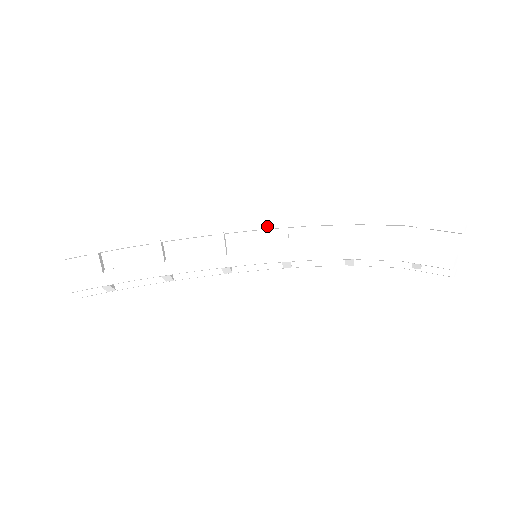
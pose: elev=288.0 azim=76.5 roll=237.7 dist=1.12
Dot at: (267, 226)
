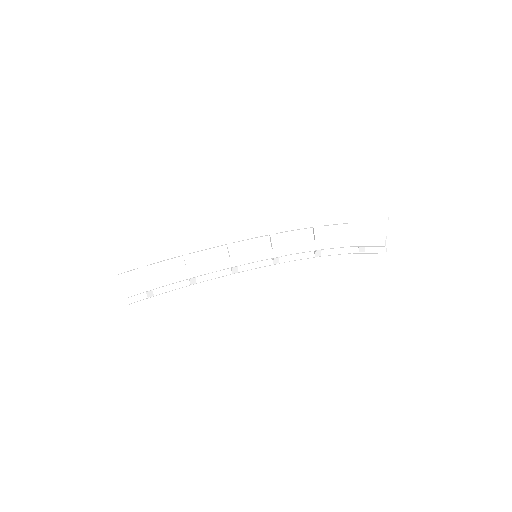
Dot at: (262, 234)
